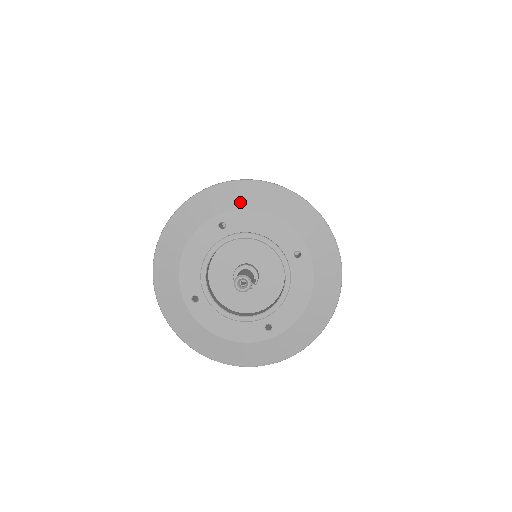
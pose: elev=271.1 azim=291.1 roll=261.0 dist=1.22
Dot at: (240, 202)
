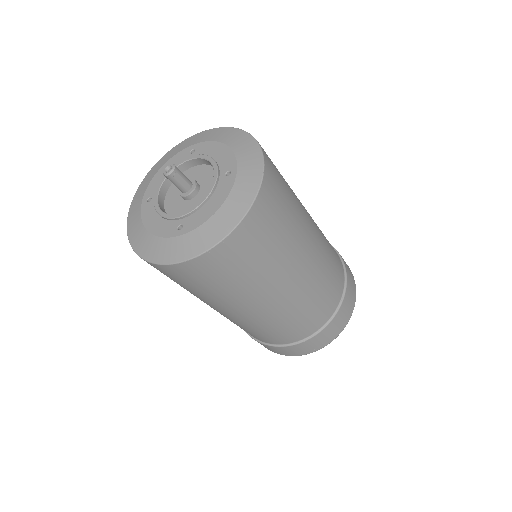
Dot at: (212, 137)
